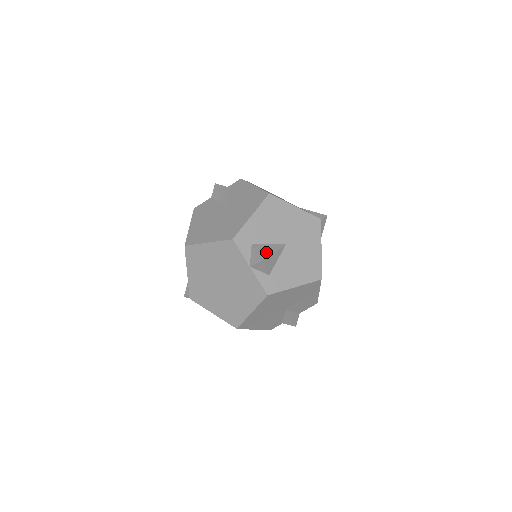
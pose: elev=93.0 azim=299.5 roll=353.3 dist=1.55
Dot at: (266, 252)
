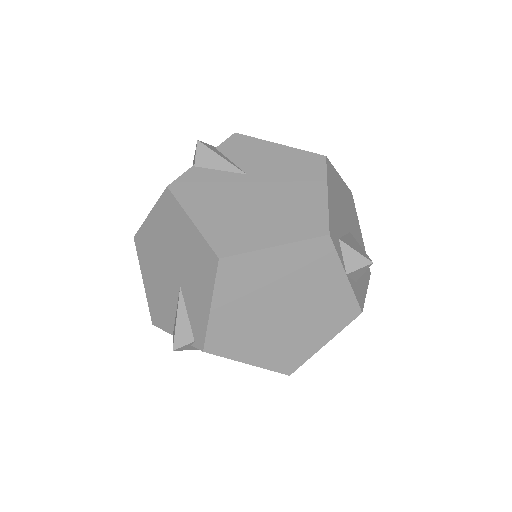
Dot at: (359, 248)
